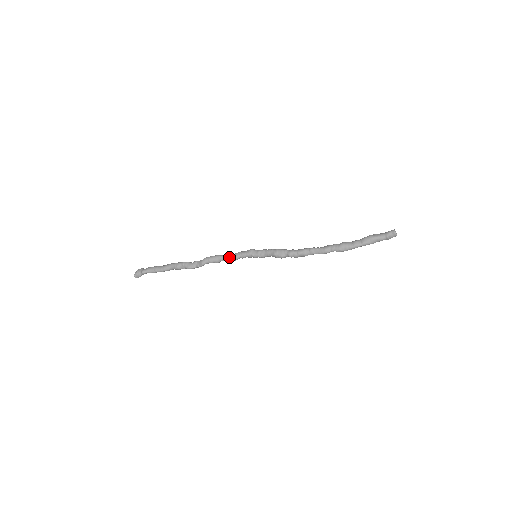
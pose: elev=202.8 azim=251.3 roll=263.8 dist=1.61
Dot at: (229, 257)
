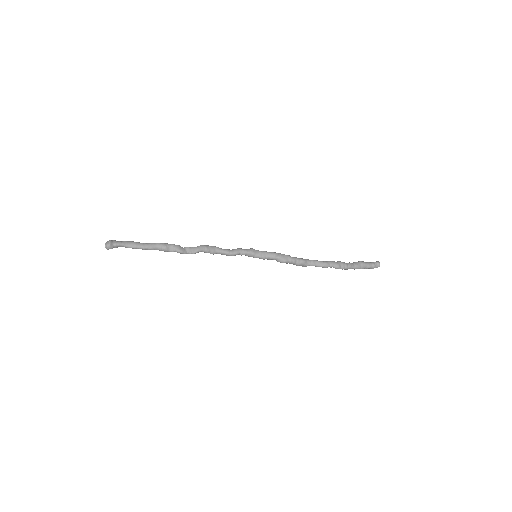
Dot at: (228, 250)
